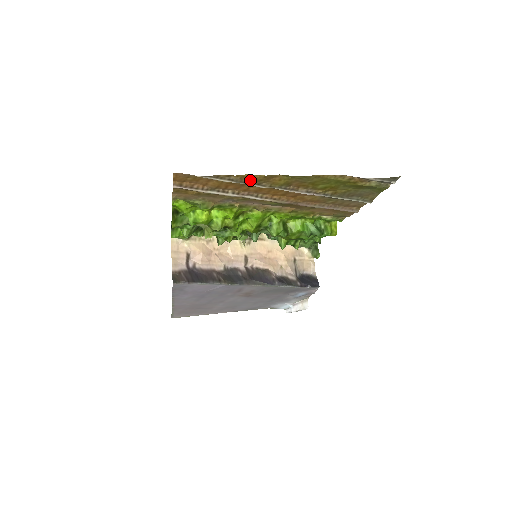
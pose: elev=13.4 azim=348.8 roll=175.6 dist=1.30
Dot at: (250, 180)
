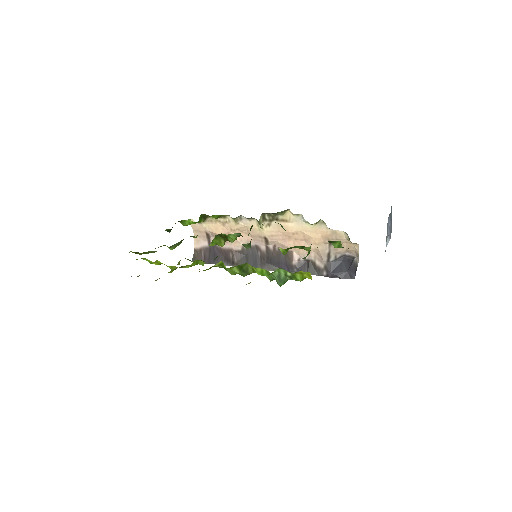
Dot at: occluded
